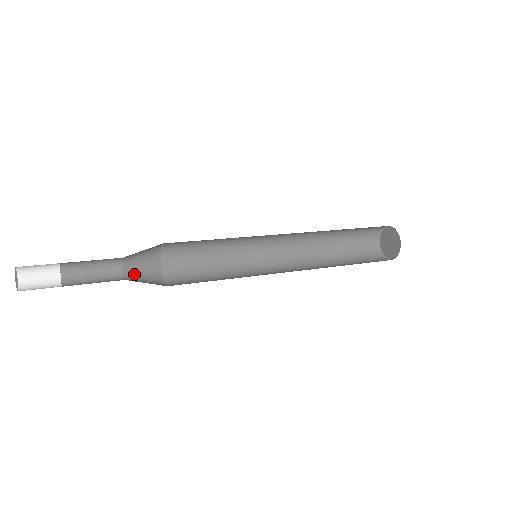
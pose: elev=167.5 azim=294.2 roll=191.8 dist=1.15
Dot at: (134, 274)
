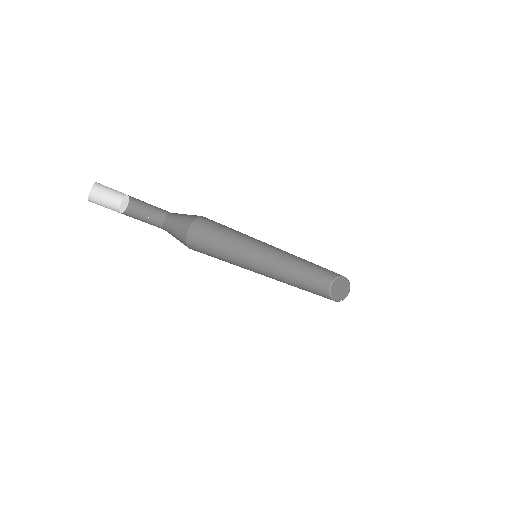
Dot at: (170, 231)
